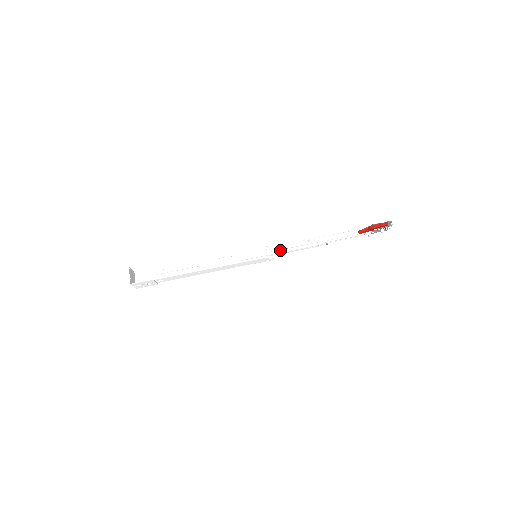
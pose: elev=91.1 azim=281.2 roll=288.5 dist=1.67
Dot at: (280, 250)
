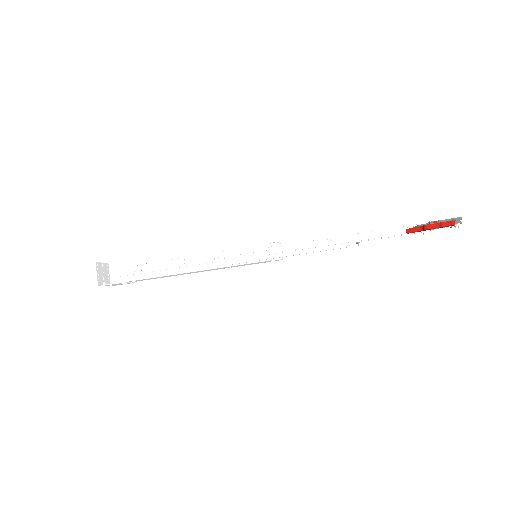
Dot at: (288, 252)
